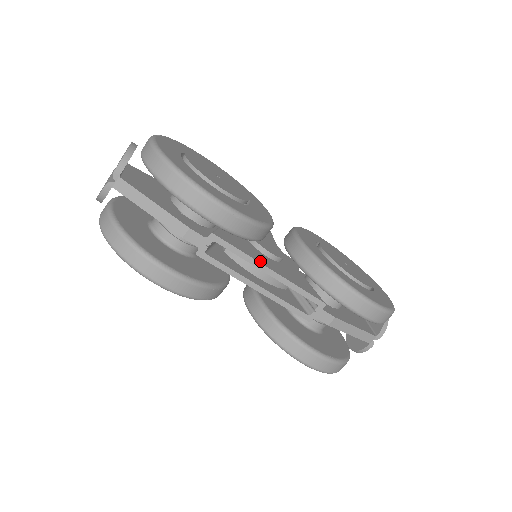
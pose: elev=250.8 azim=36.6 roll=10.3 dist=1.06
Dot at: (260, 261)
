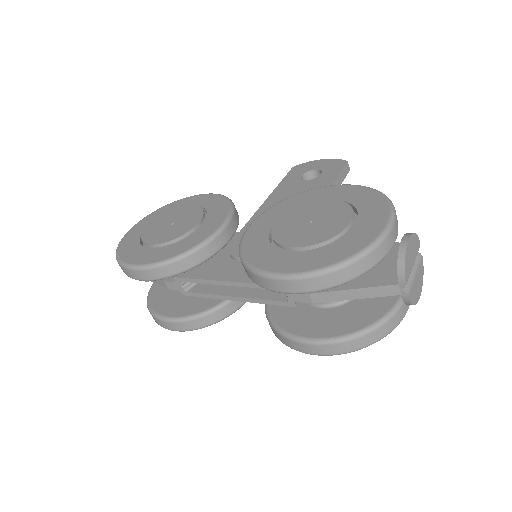
Dot at: (216, 277)
